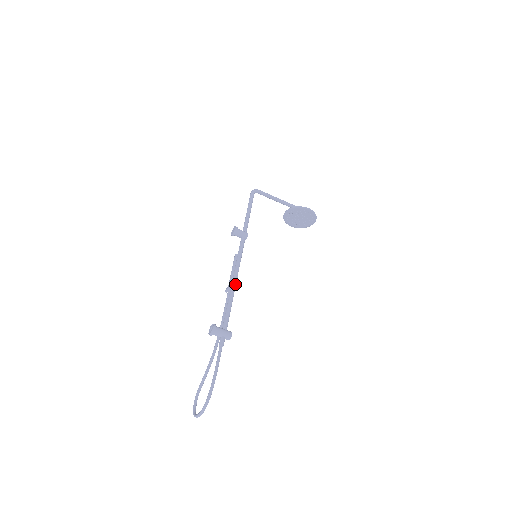
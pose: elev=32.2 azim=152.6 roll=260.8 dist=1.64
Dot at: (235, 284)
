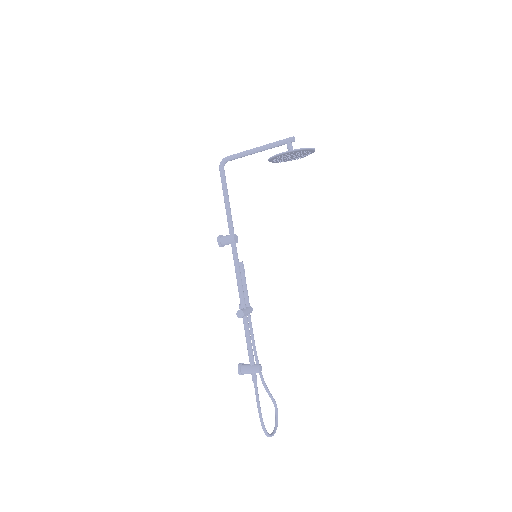
Dot at: (238, 317)
